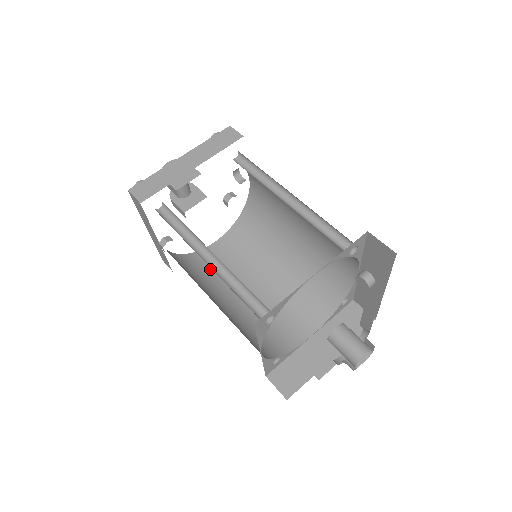
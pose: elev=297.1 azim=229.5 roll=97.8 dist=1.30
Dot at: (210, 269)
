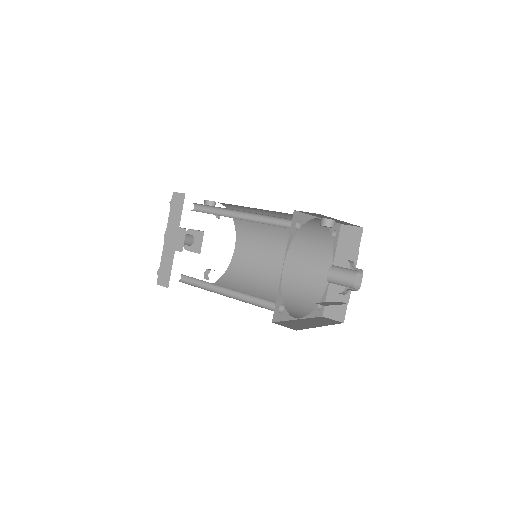
Dot at: (244, 272)
